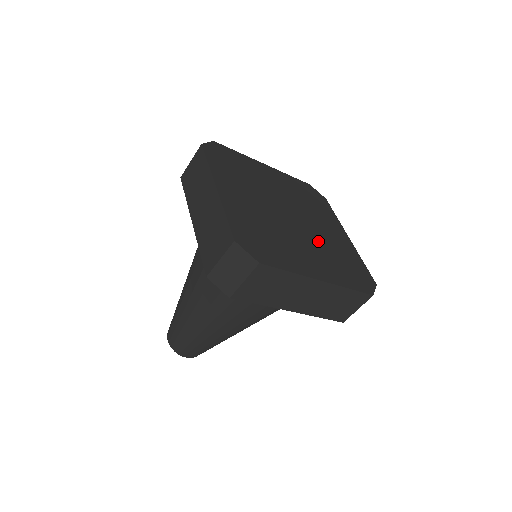
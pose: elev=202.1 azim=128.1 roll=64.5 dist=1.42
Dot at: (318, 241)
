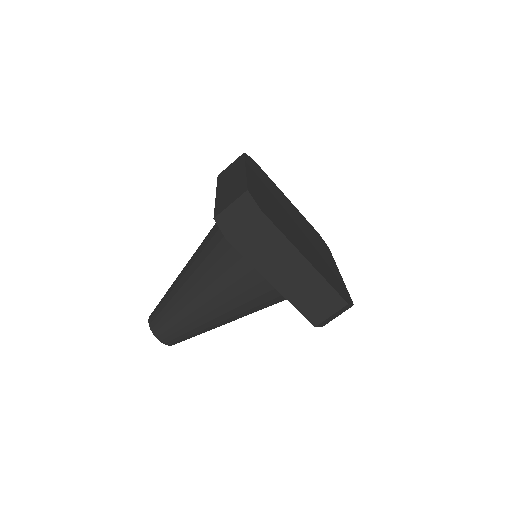
Dot at: (313, 250)
